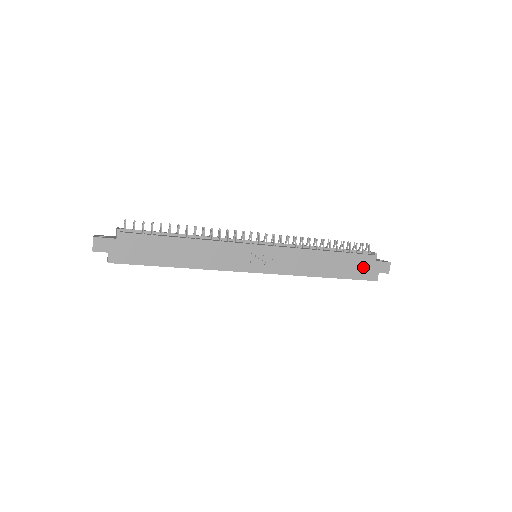
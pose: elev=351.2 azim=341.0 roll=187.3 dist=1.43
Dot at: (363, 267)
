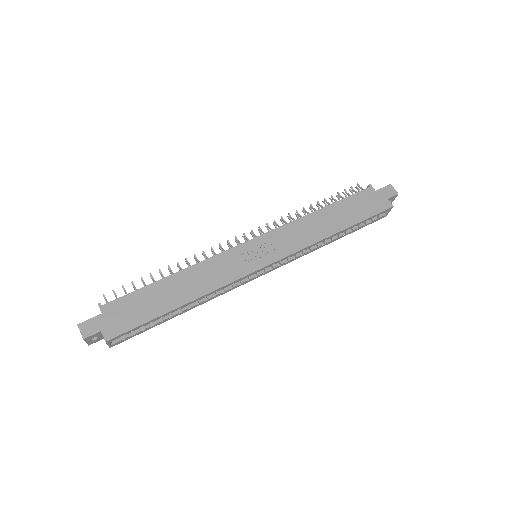
Dot at: (368, 203)
